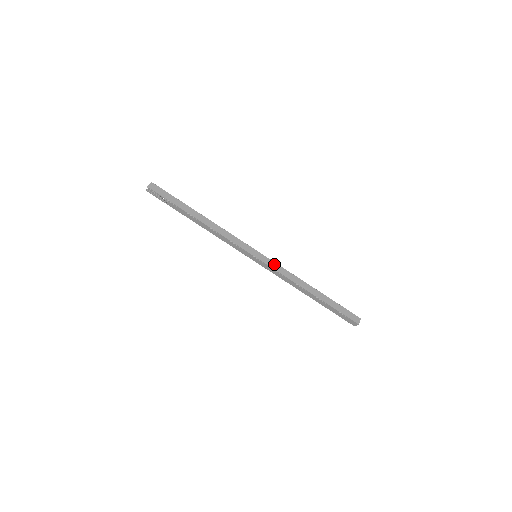
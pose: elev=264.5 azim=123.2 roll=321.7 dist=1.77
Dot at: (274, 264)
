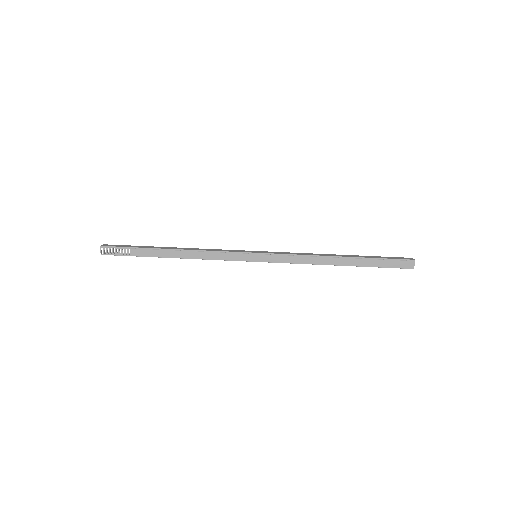
Dot at: (280, 253)
